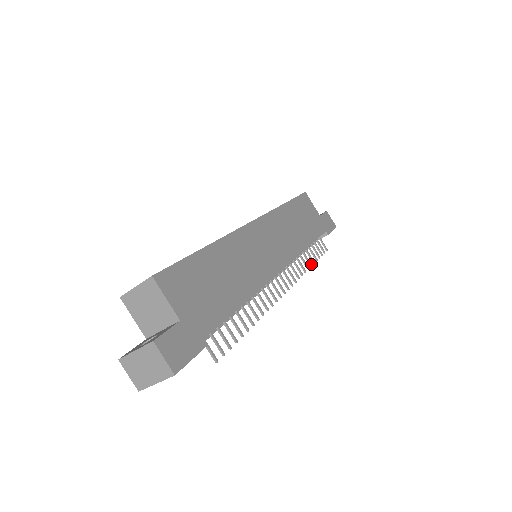
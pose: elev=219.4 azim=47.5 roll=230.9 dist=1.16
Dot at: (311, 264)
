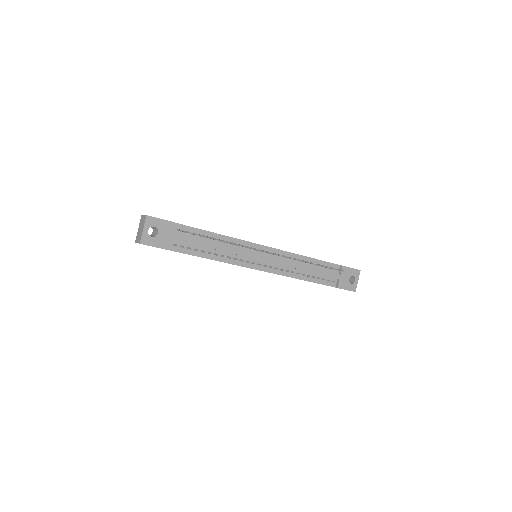
Dot at: (313, 263)
